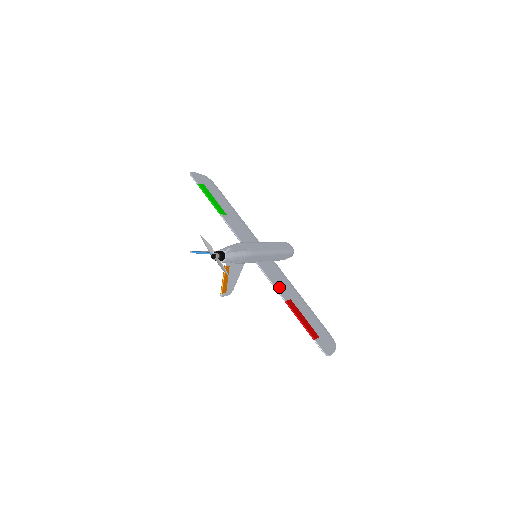
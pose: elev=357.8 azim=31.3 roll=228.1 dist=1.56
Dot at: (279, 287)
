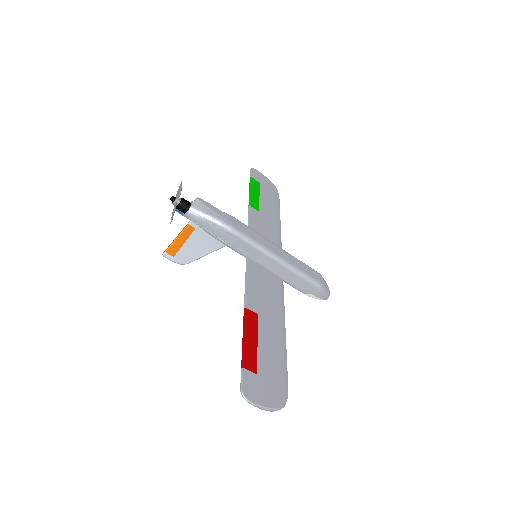
Dot at: (253, 293)
